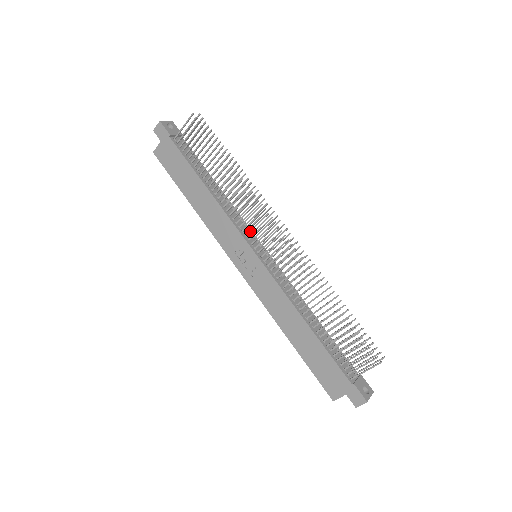
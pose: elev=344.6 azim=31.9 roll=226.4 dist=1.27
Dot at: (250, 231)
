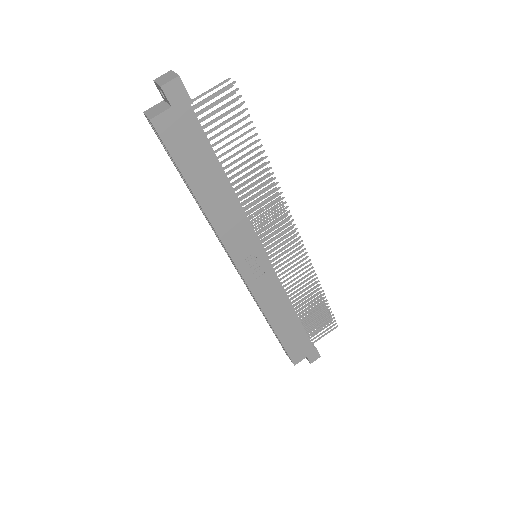
Dot at: (265, 233)
